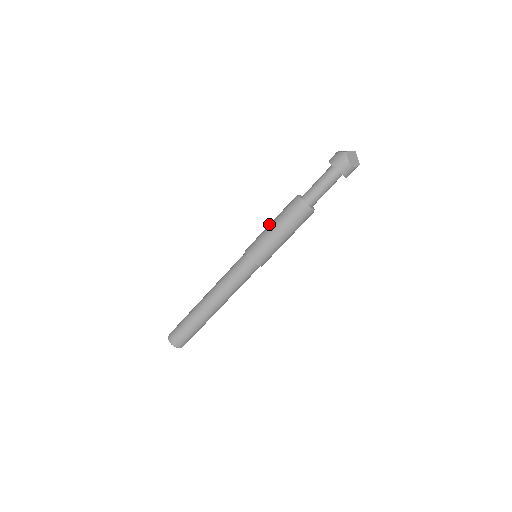
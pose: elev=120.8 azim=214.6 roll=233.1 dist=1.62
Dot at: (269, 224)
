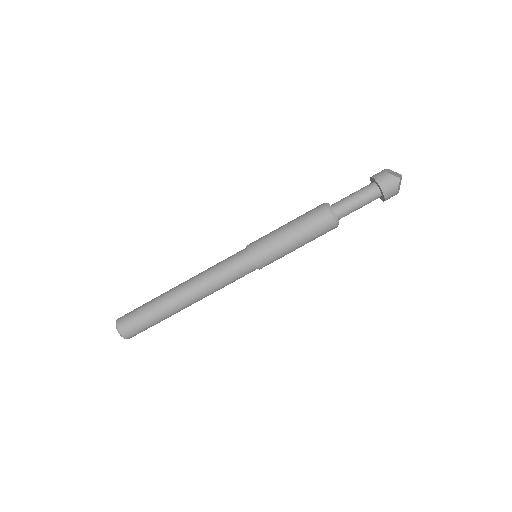
Dot at: (284, 226)
